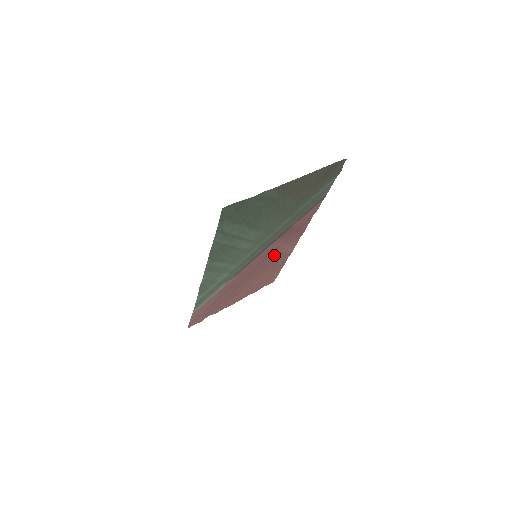
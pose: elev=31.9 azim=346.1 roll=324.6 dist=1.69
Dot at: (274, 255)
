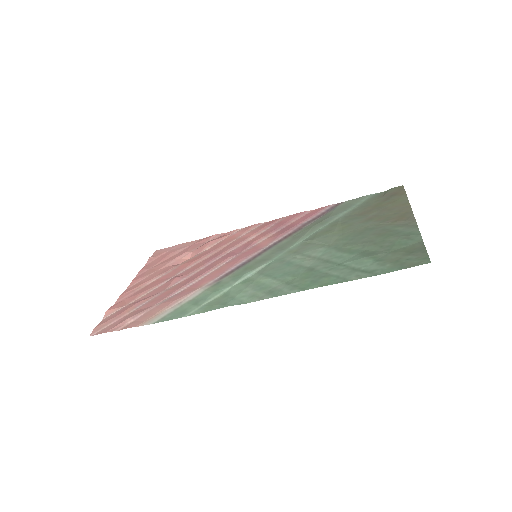
Dot at: (235, 243)
